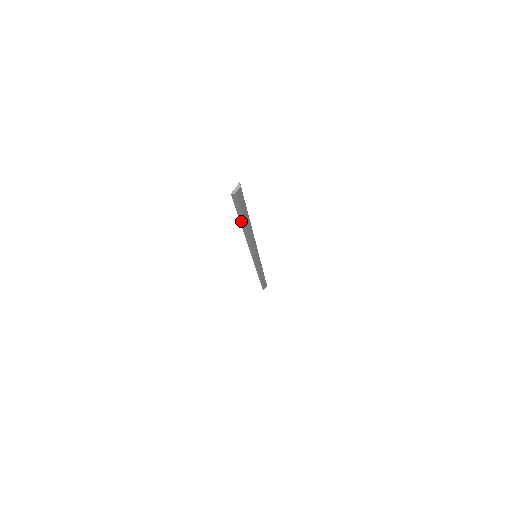
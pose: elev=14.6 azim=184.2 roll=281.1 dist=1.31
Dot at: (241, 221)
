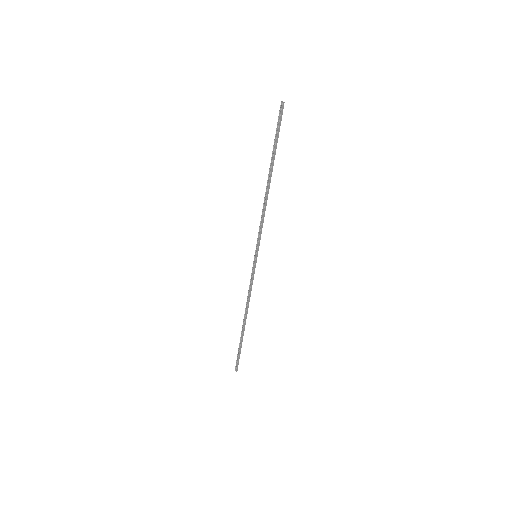
Dot at: (273, 157)
